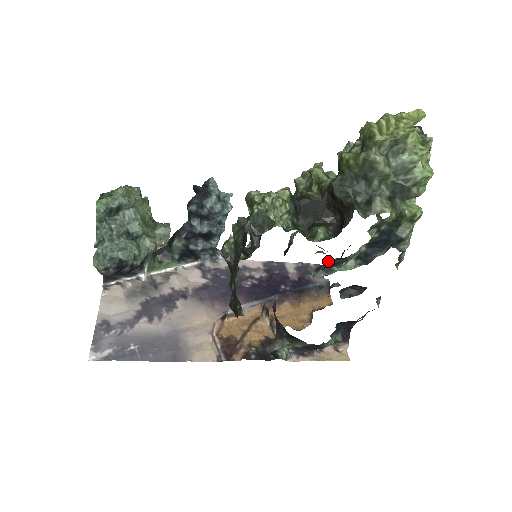
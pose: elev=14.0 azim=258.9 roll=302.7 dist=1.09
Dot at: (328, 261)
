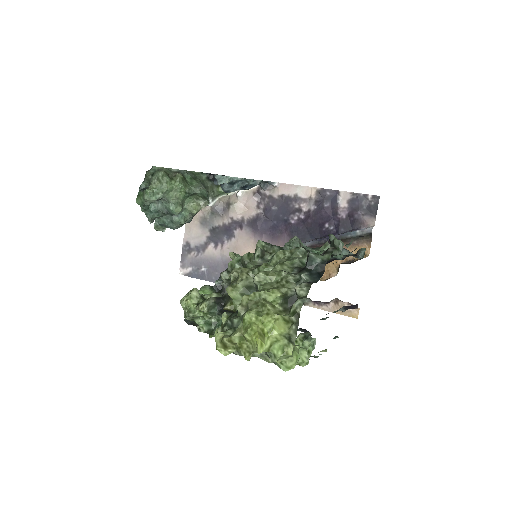
Dot at: occluded
